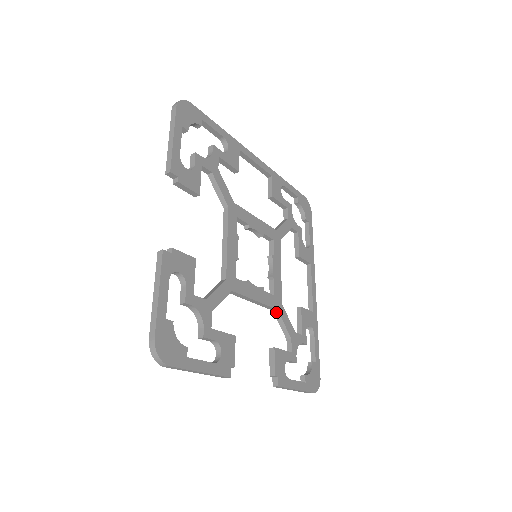
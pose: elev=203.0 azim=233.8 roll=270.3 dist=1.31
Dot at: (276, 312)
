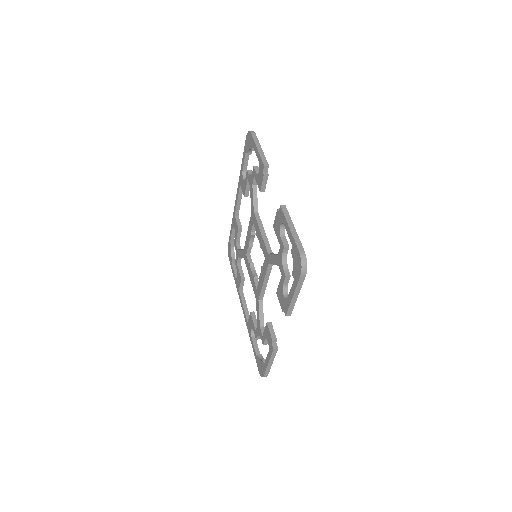
Dot at: (261, 302)
